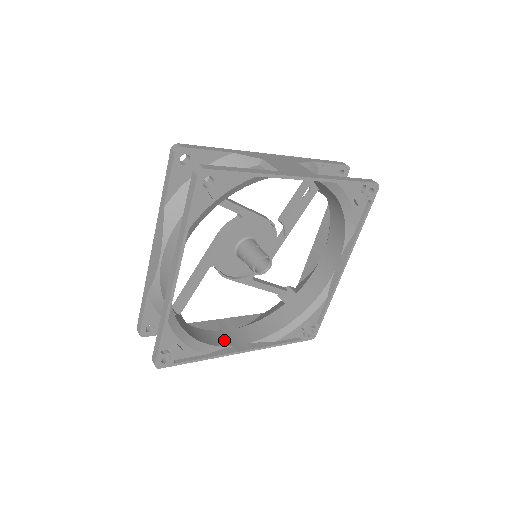
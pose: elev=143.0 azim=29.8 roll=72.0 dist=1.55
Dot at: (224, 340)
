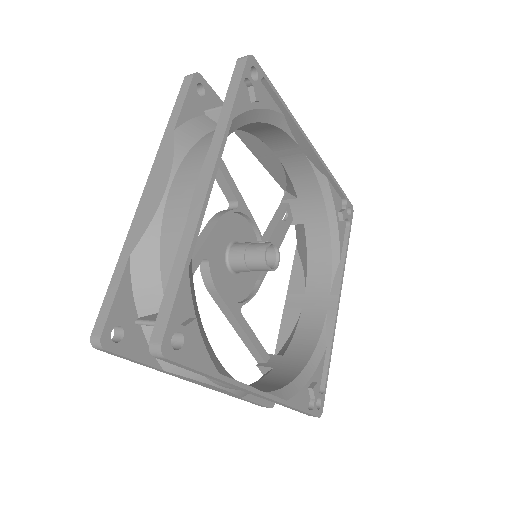
Dot at: occluded
